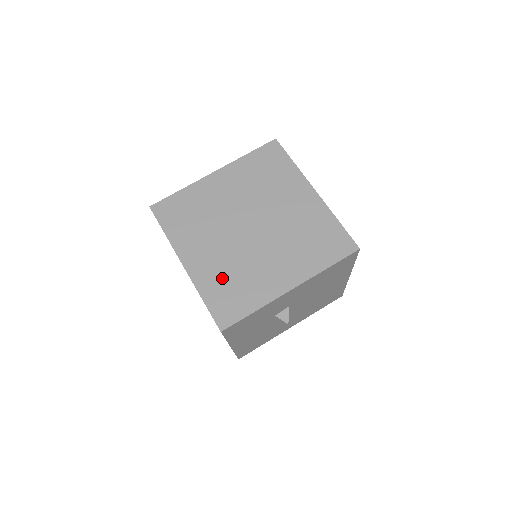
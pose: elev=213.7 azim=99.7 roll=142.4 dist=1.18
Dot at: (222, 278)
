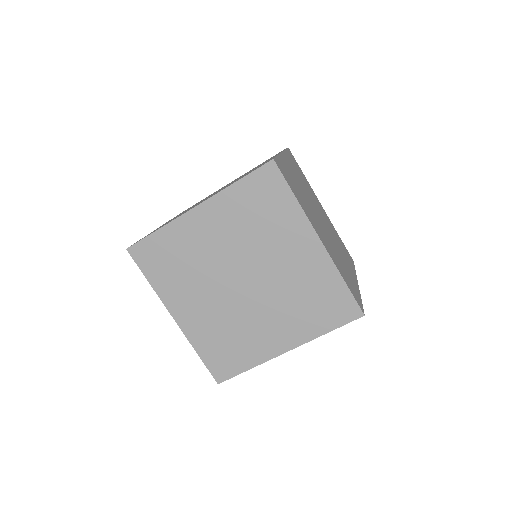
Dot at: (215, 335)
